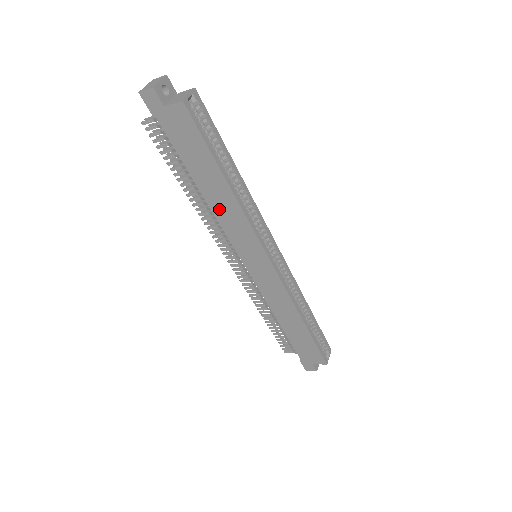
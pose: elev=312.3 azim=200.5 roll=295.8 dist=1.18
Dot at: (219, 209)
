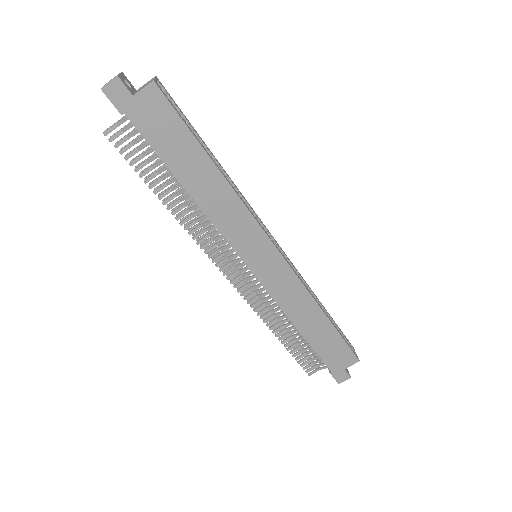
Dot at: (210, 205)
